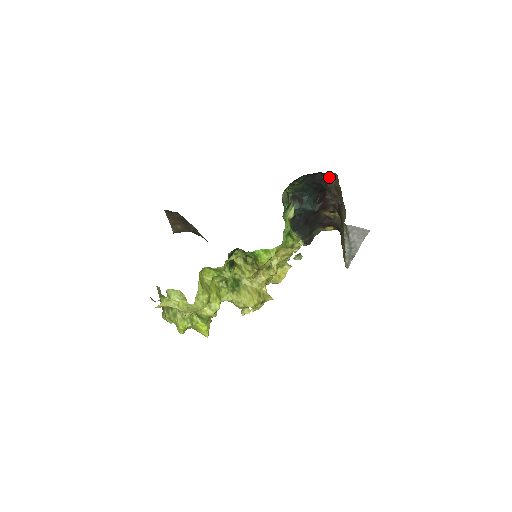
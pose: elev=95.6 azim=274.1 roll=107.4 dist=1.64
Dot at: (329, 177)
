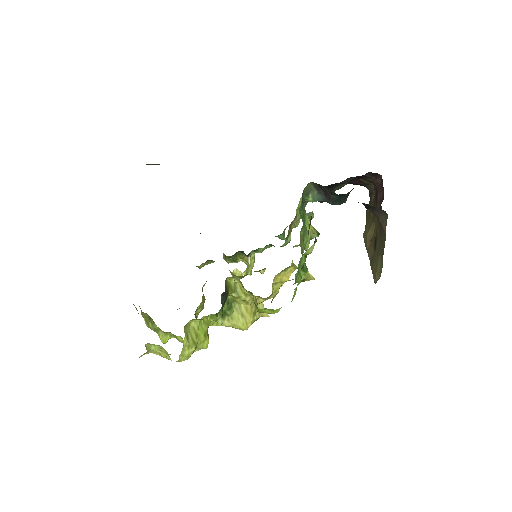
Dot at: (375, 207)
